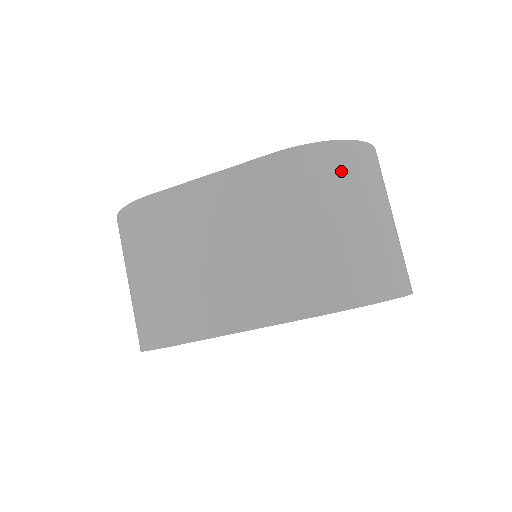
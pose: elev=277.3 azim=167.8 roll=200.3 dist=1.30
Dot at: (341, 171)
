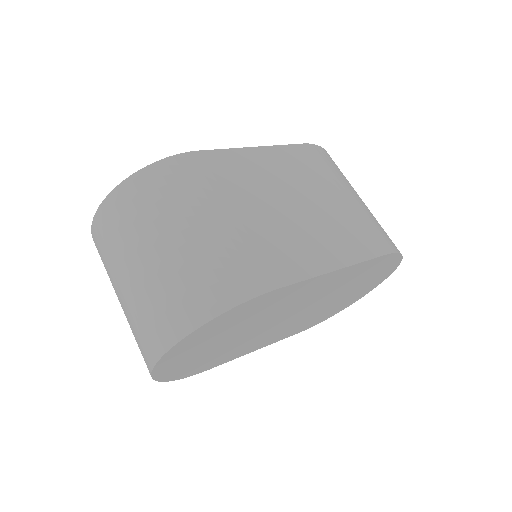
Dot at: occluded
